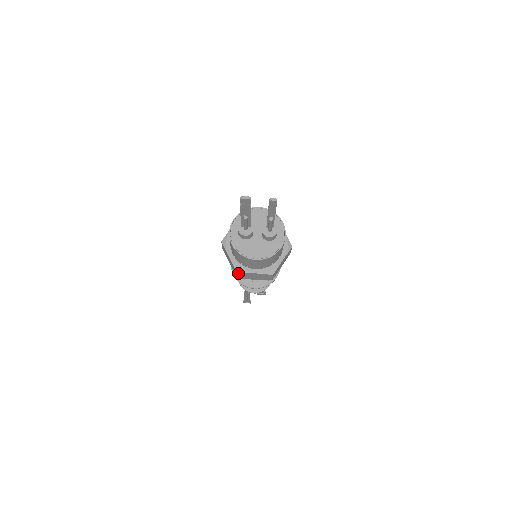
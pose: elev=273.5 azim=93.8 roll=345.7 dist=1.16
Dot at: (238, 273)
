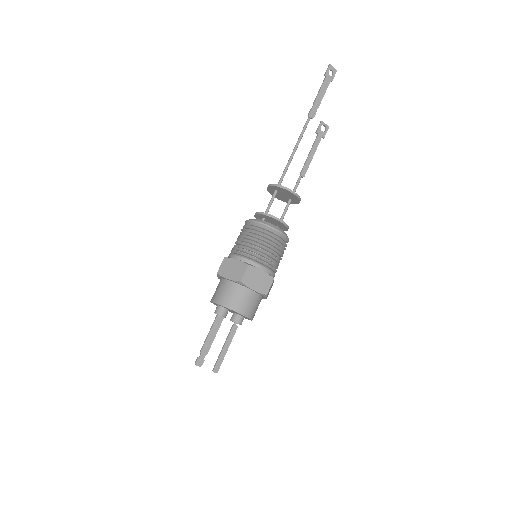
Dot at: occluded
